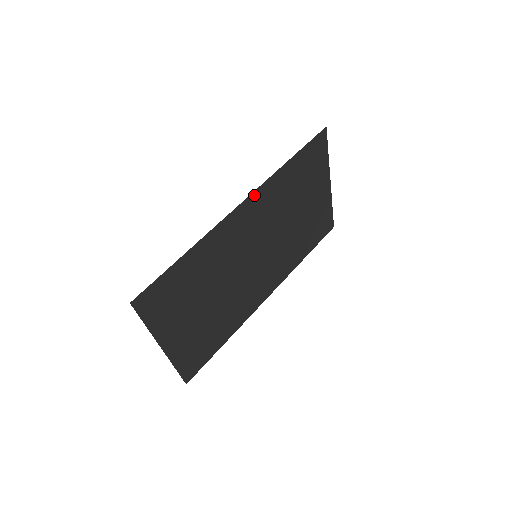
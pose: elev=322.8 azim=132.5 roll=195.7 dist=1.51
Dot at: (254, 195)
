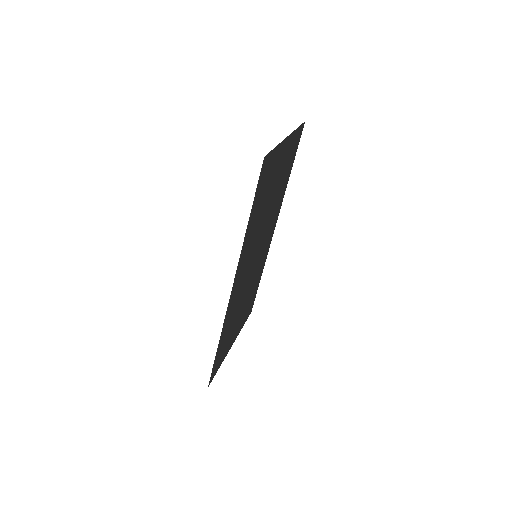
Dot at: (236, 274)
